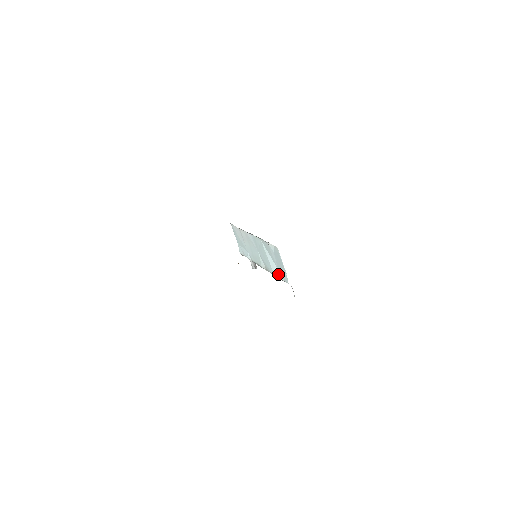
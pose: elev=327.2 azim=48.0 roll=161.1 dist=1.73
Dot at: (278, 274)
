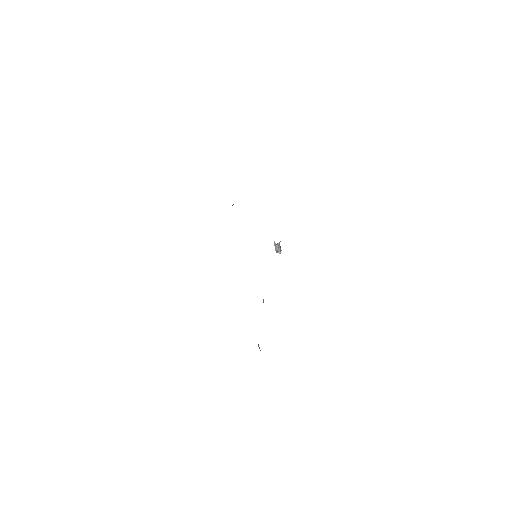
Dot at: occluded
